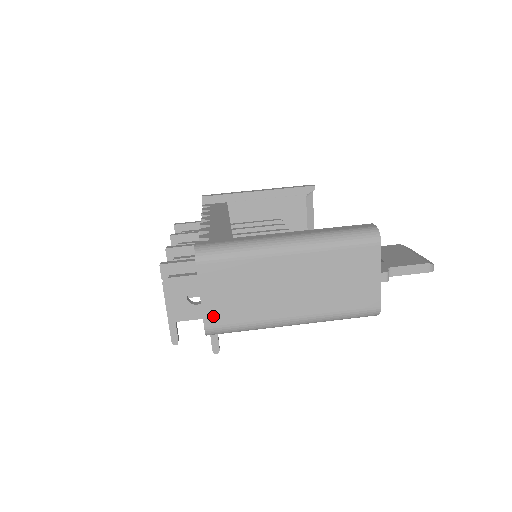
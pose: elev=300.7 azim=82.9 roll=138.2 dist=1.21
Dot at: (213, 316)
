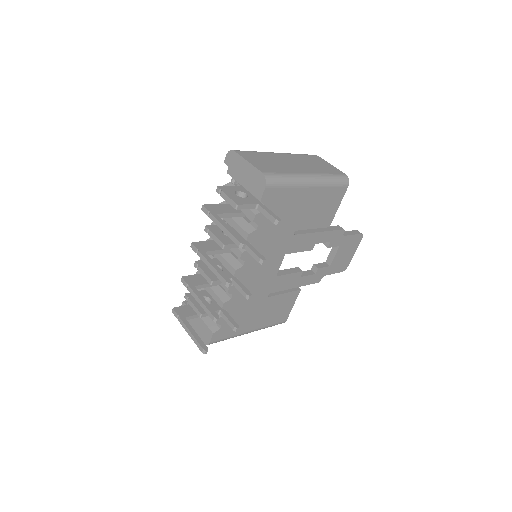
Dot at: (263, 169)
